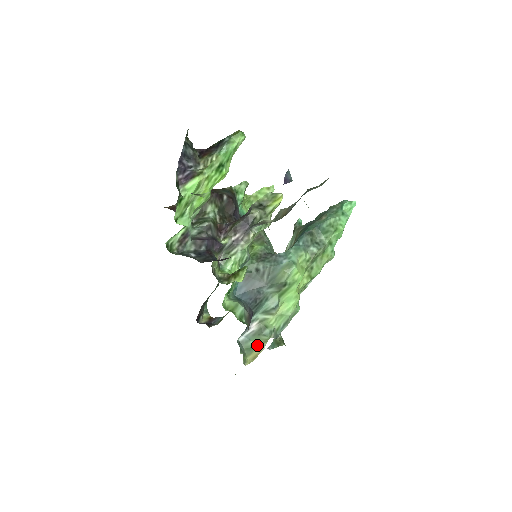
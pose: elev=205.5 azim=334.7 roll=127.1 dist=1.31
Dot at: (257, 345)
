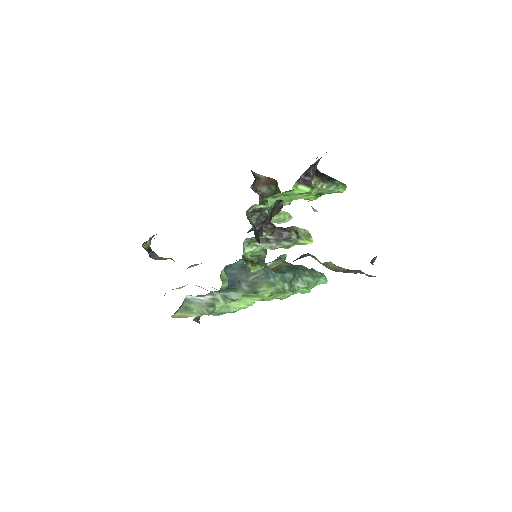
Dot at: (194, 311)
